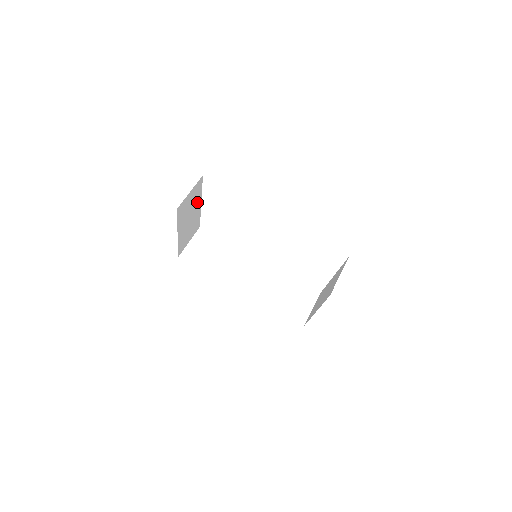
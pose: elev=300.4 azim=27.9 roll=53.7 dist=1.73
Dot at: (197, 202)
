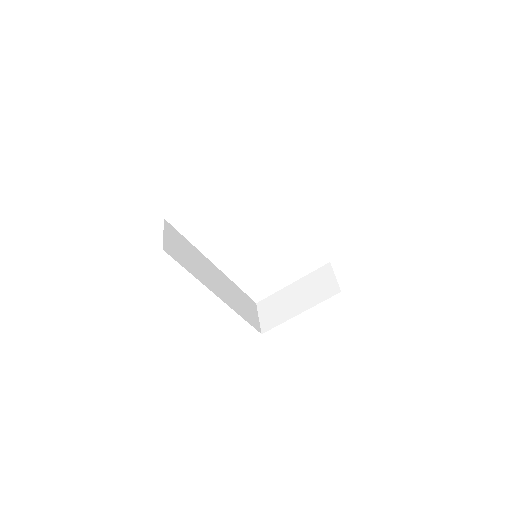
Dot at: occluded
